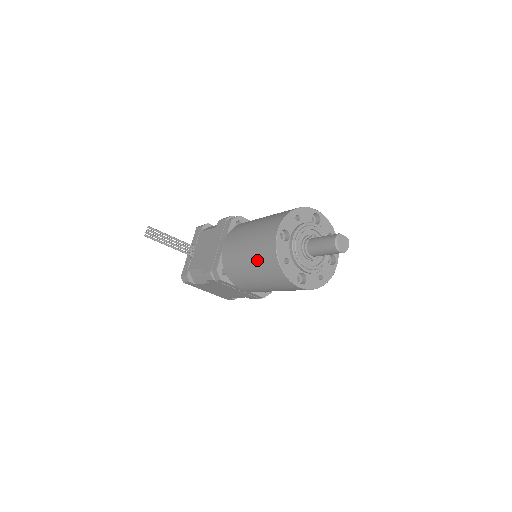
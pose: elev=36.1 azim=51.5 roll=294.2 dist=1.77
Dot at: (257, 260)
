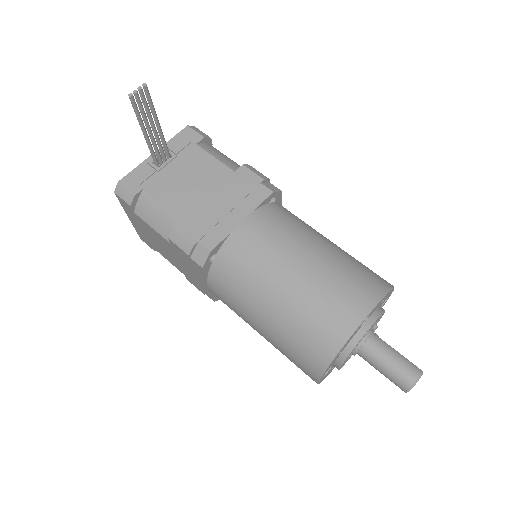
Dot at: (299, 313)
